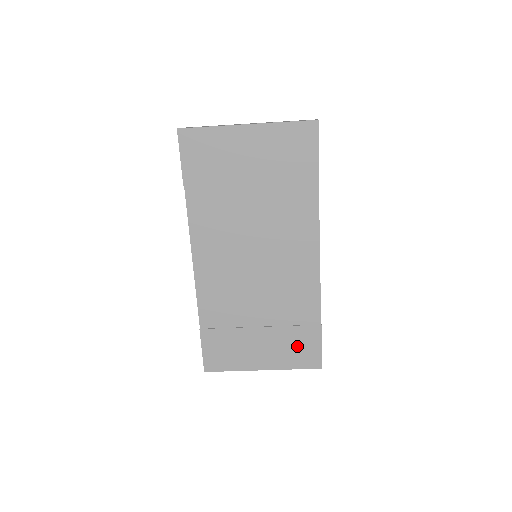
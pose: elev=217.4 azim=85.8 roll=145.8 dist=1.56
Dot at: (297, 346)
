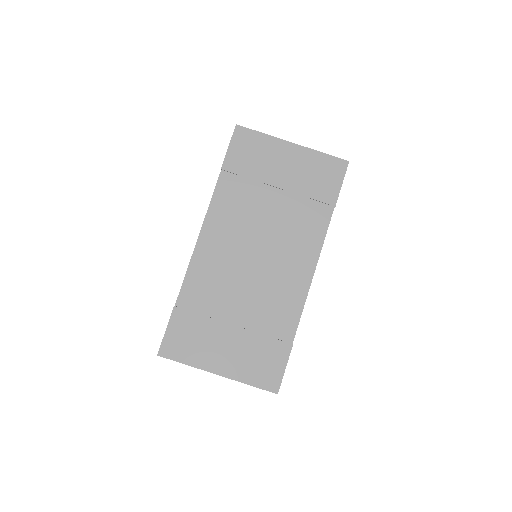
Dot at: (262, 359)
